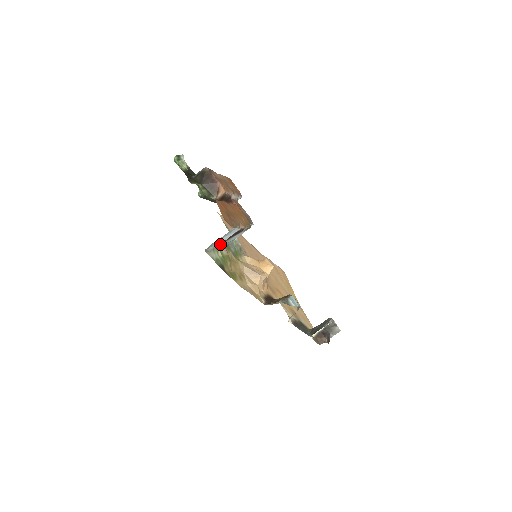
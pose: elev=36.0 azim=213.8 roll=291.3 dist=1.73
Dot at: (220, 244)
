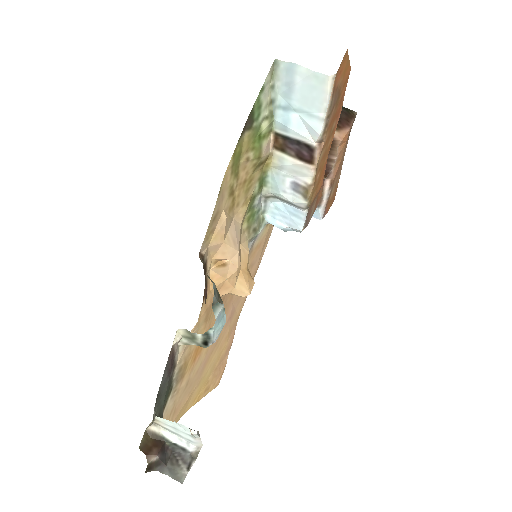
Dot at: (274, 137)
